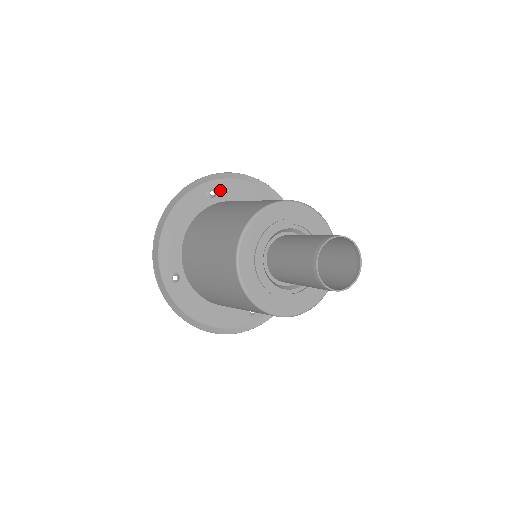
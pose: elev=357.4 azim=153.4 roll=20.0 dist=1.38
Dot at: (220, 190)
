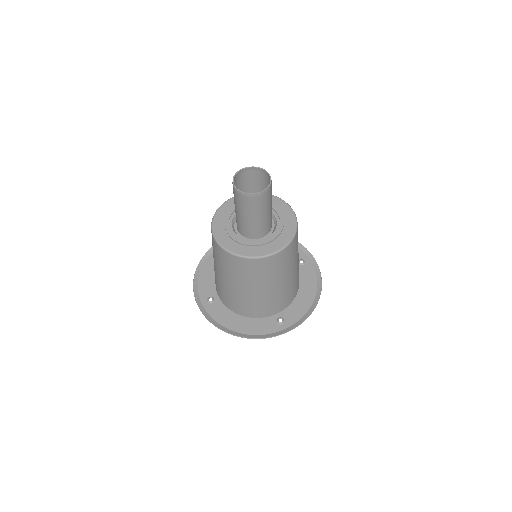
Dot at: occluded
